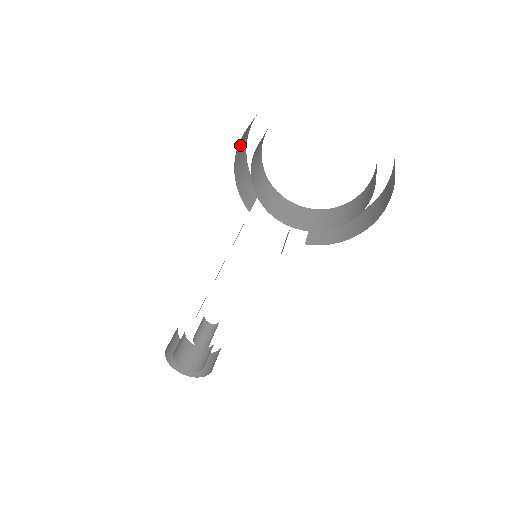
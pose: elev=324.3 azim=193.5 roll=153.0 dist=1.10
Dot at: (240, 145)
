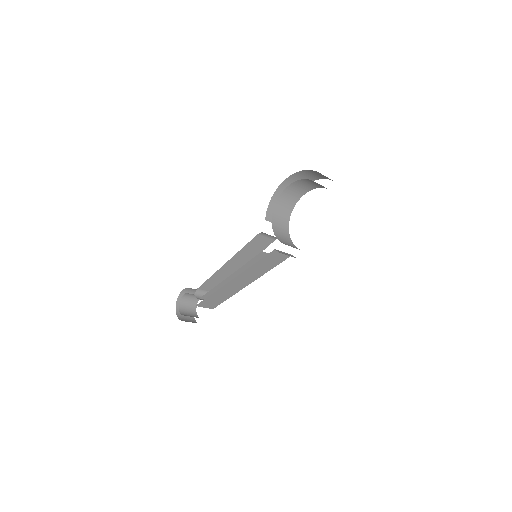
Dot at: (284, 188)
